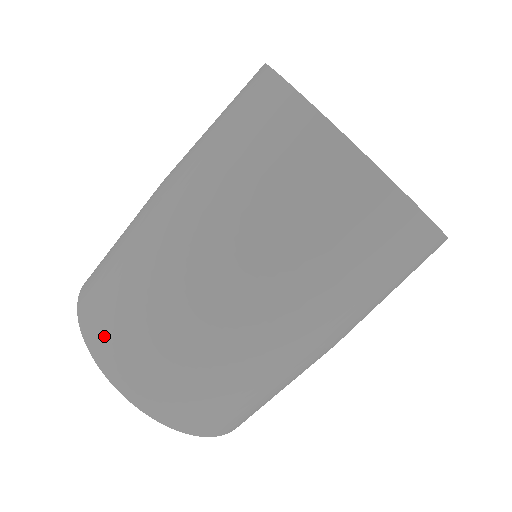
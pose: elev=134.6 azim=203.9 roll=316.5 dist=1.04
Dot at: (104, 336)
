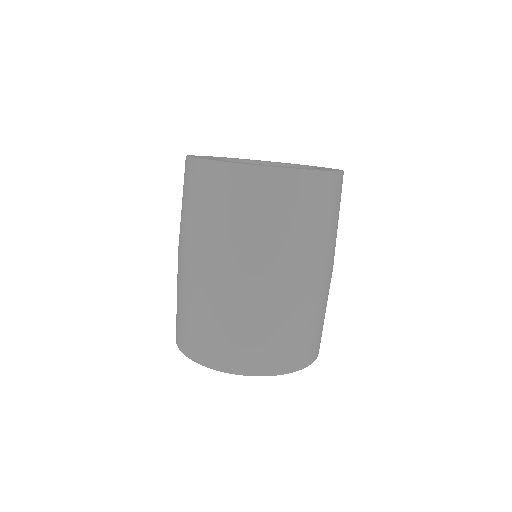
Dot at: (206, 351)
